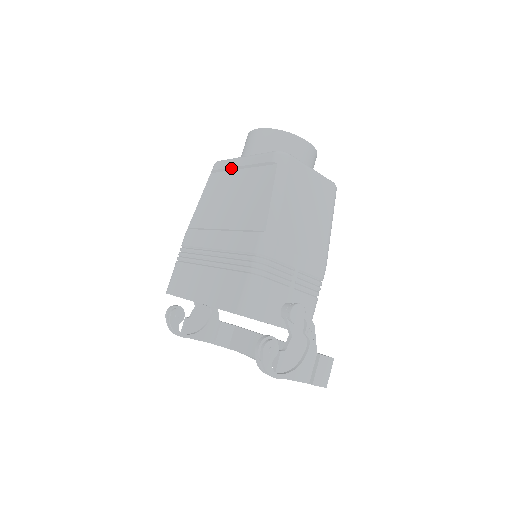
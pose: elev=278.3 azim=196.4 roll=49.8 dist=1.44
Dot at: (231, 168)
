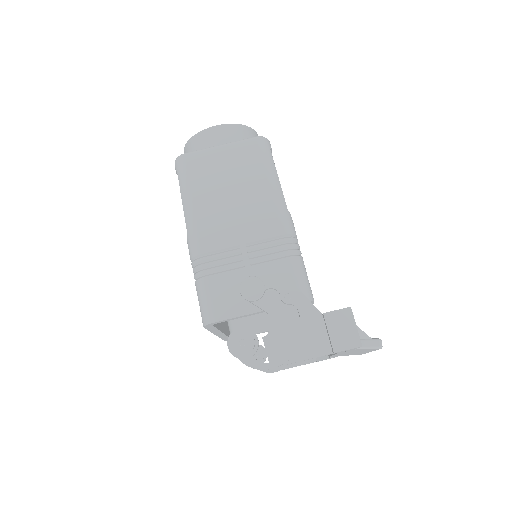
Dot at: occluded
